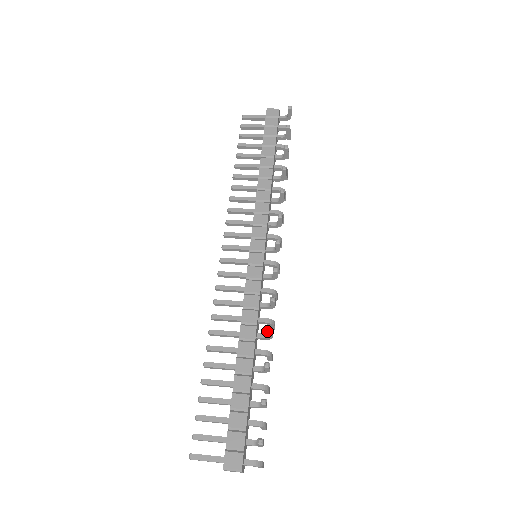
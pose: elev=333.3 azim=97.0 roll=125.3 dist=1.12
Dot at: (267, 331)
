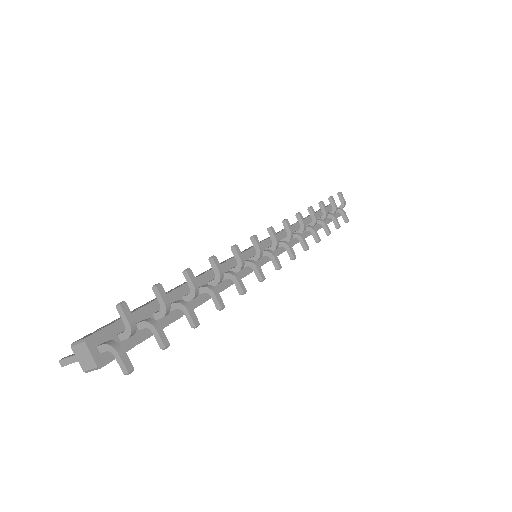
Dot at: (209, 259)
